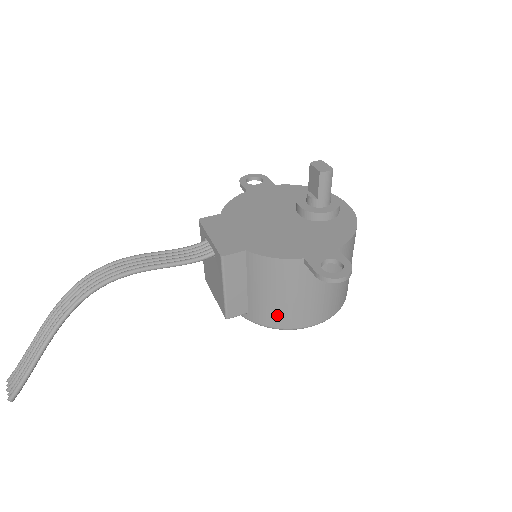
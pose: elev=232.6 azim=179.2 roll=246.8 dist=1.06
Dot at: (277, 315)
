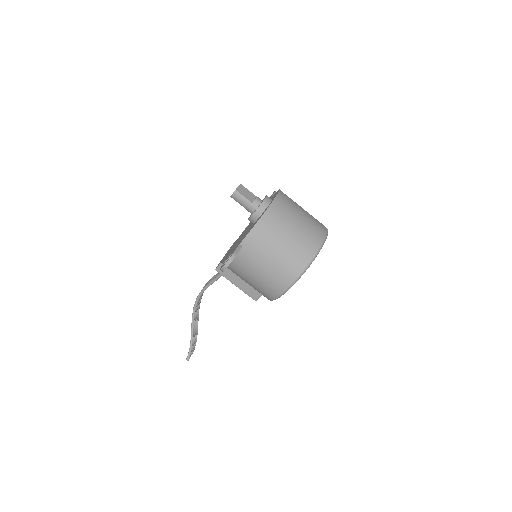
Dot at: (261, 292)
